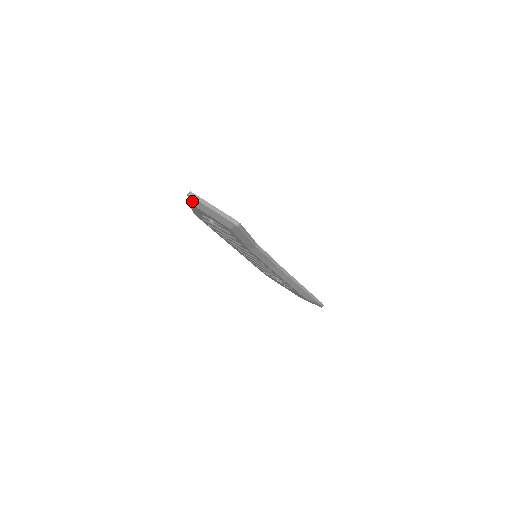
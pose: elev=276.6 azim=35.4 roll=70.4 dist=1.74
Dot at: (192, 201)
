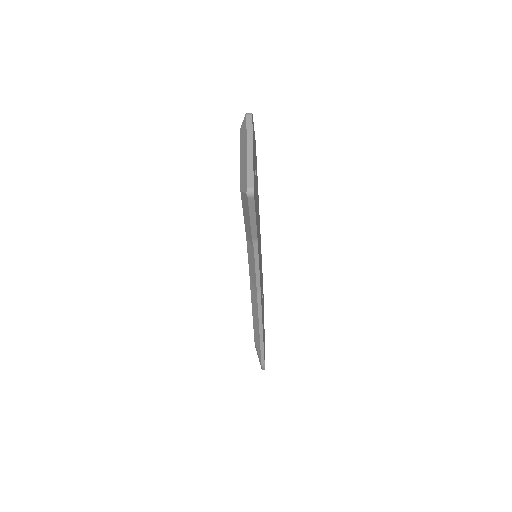
Dot at: (243, 125)
